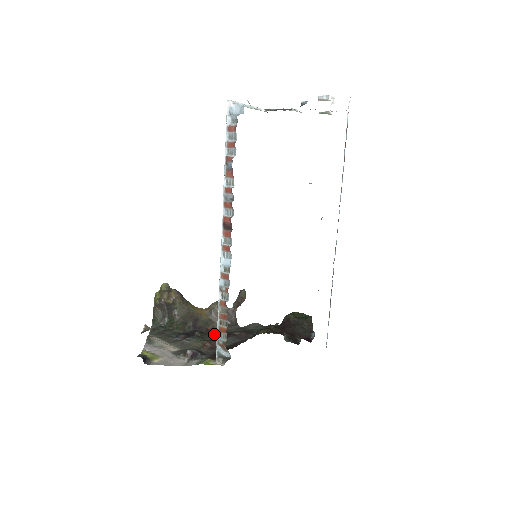
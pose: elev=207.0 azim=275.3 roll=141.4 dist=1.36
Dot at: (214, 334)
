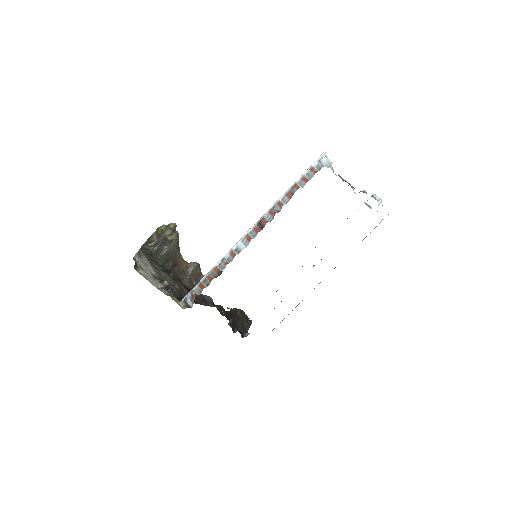
Dot at: (181, 283)
